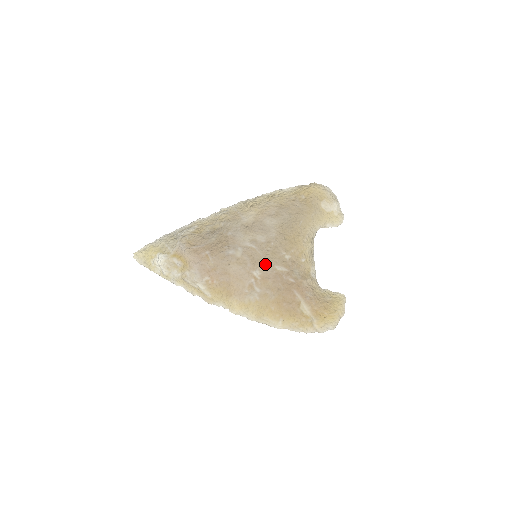
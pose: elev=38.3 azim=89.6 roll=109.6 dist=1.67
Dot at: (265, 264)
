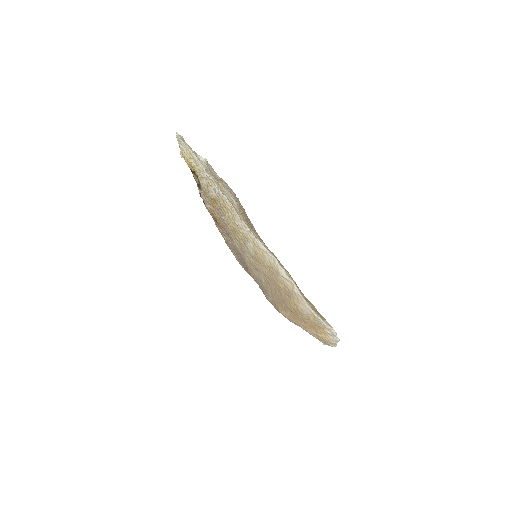
Dot at: occluded
